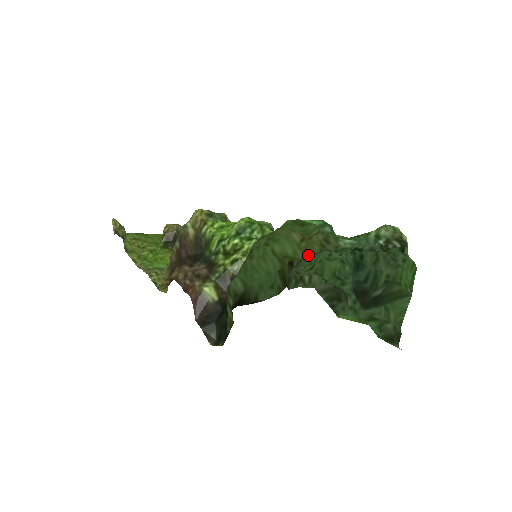
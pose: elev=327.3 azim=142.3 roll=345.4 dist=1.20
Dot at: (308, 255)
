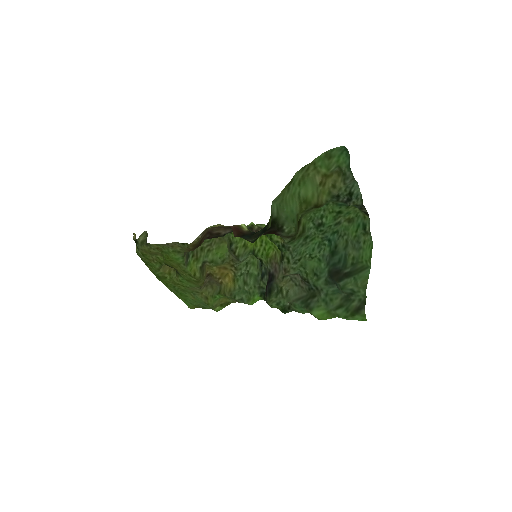
Dot at: (319, 202)
